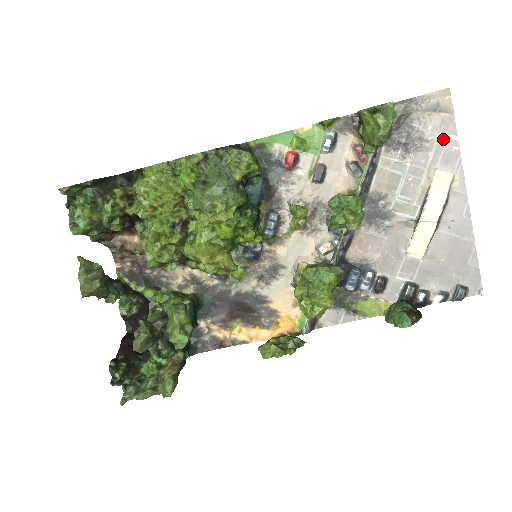
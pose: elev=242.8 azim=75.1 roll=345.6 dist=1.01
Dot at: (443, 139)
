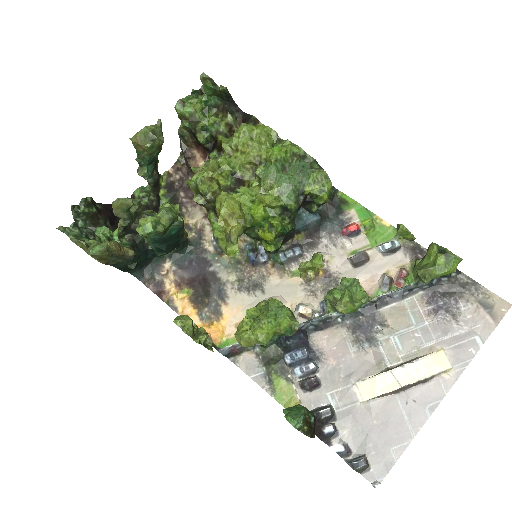
Dot at: (470, 334)
